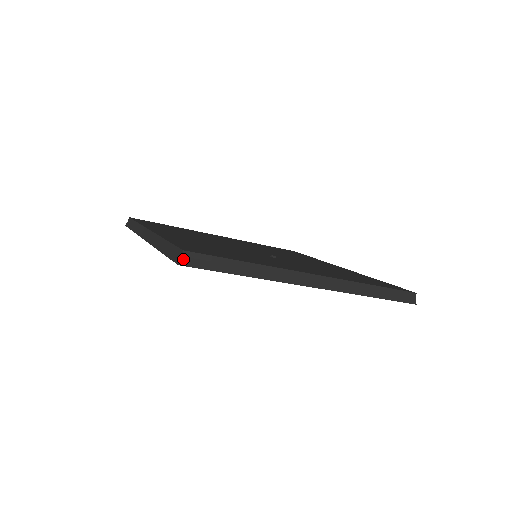
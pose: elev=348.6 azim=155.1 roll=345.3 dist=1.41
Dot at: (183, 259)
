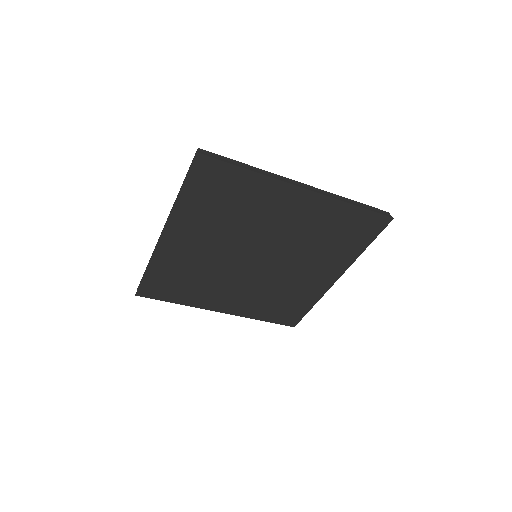
Dot at: (199, 152)
